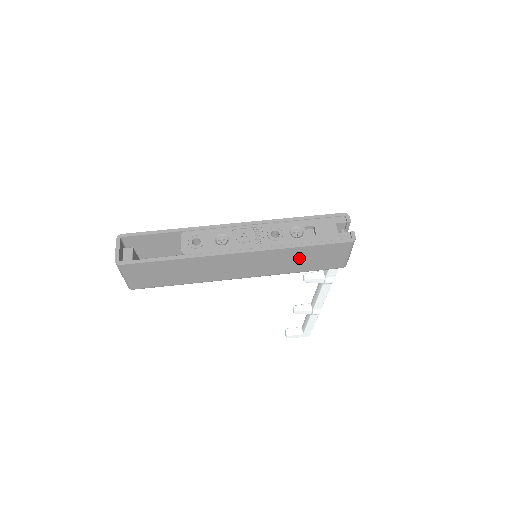
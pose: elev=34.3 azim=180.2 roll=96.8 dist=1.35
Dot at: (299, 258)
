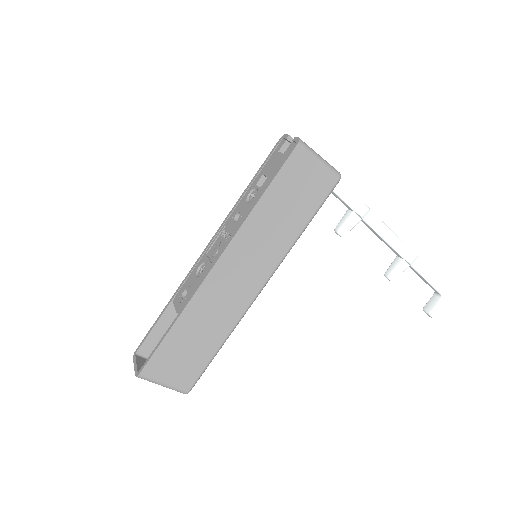
Dot at: (279, 212)
